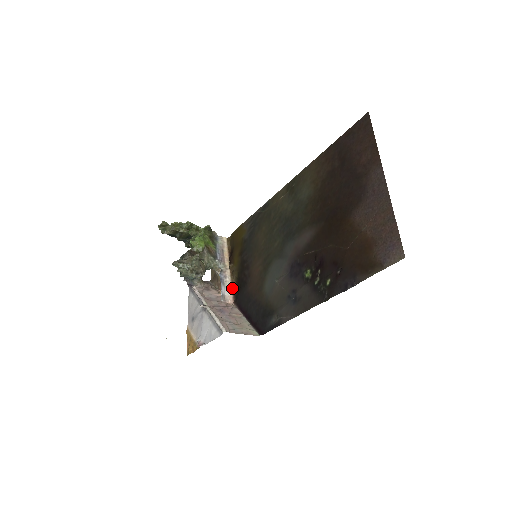
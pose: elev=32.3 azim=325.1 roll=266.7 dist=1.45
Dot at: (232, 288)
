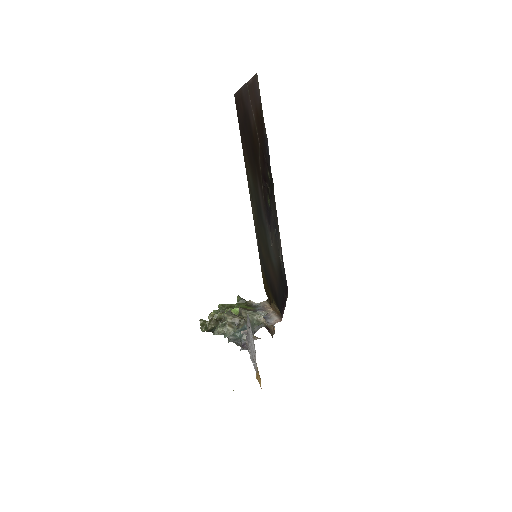
Dot at: (278, 316)
